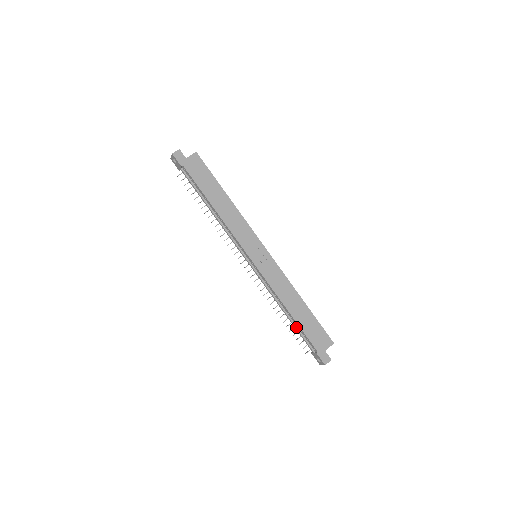
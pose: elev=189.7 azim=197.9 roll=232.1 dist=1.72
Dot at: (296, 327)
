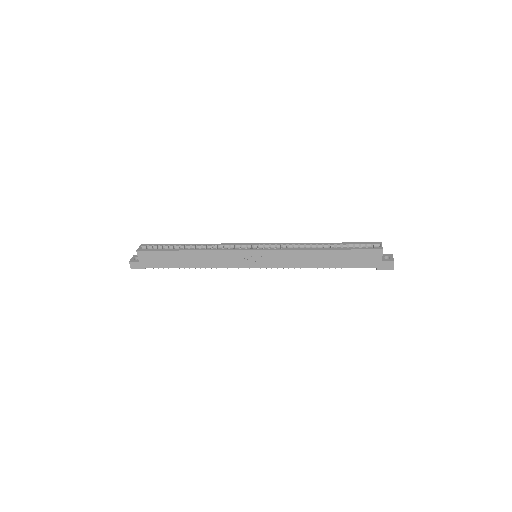
Dot at: occluded
